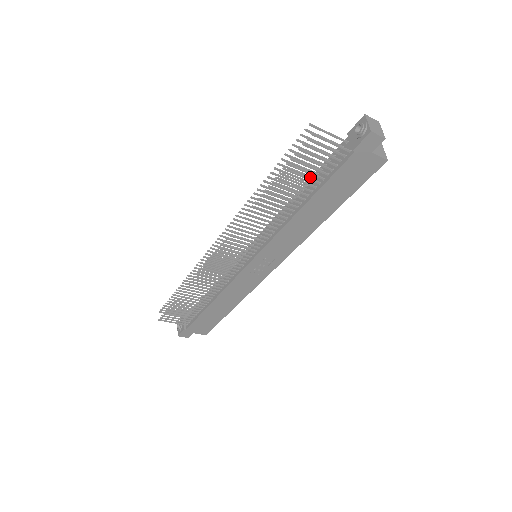
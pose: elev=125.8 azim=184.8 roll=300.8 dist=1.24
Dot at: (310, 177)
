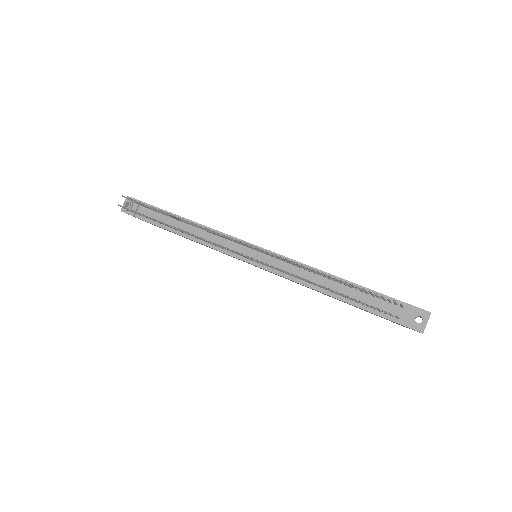
Dot at: (356, 289)
